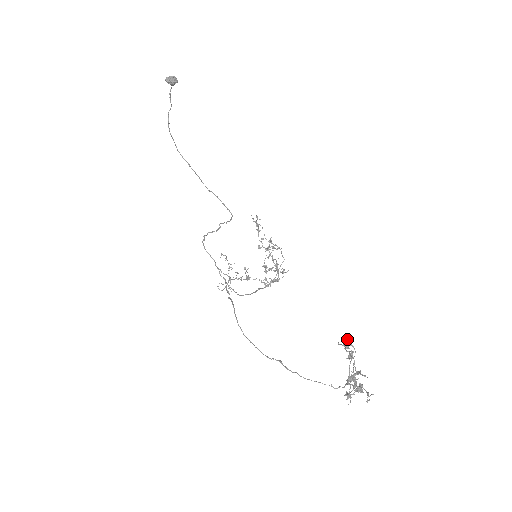
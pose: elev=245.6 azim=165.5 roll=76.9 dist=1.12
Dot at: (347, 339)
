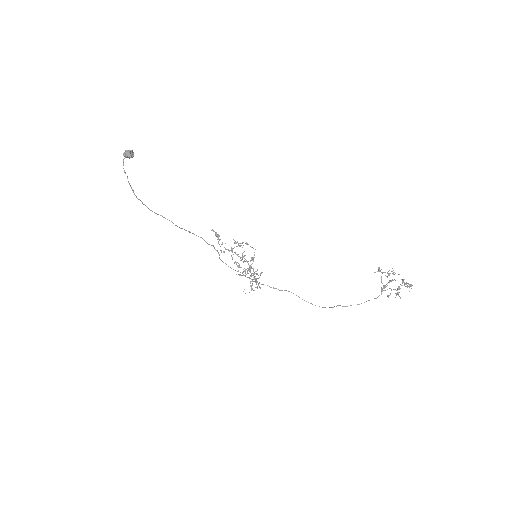
Dot at: (378, 267)
